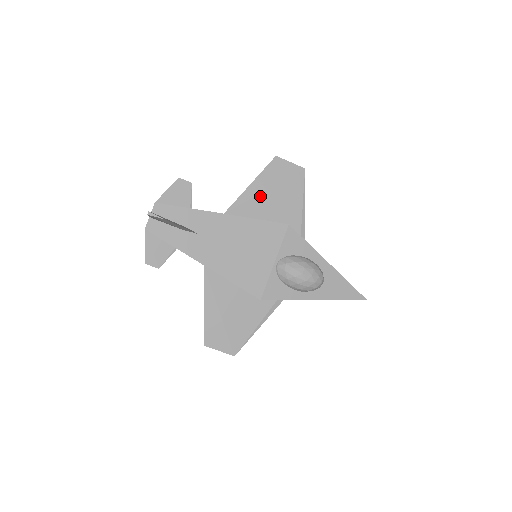
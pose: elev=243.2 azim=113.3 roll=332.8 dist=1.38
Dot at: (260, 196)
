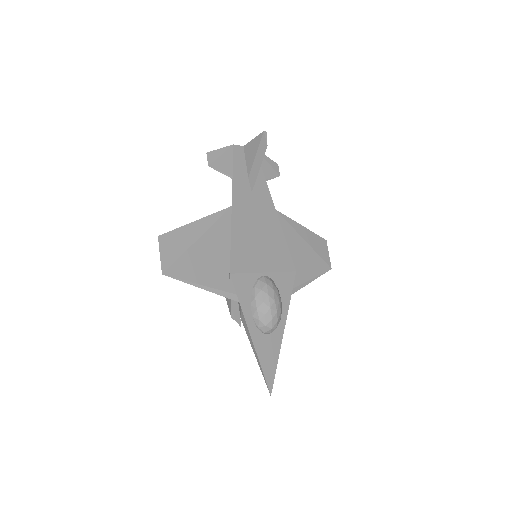
Dot at: (300, 237)
